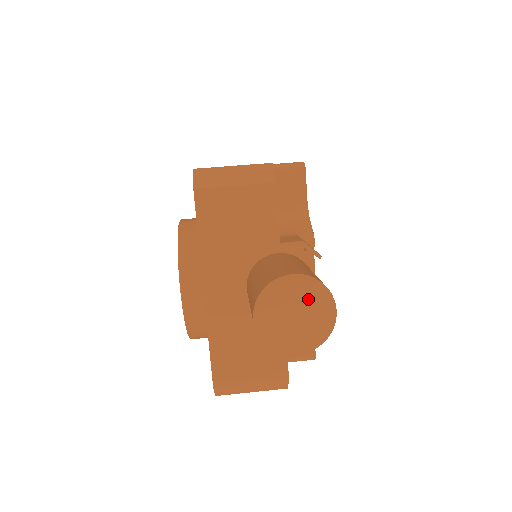
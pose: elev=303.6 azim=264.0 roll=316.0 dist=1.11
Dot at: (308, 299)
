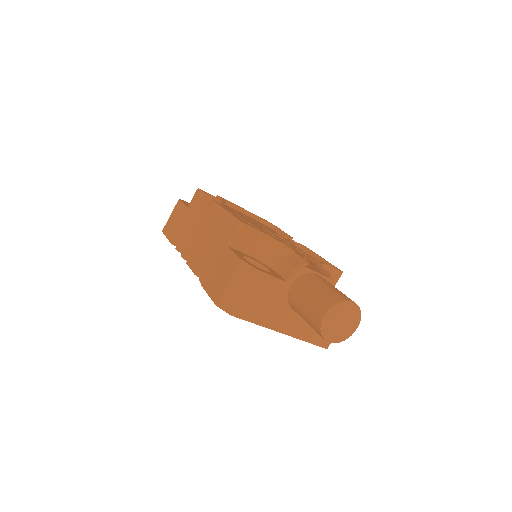
Dot at: (339, 313)
